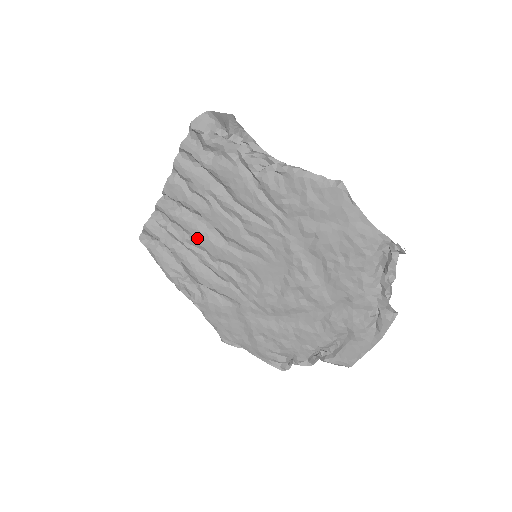
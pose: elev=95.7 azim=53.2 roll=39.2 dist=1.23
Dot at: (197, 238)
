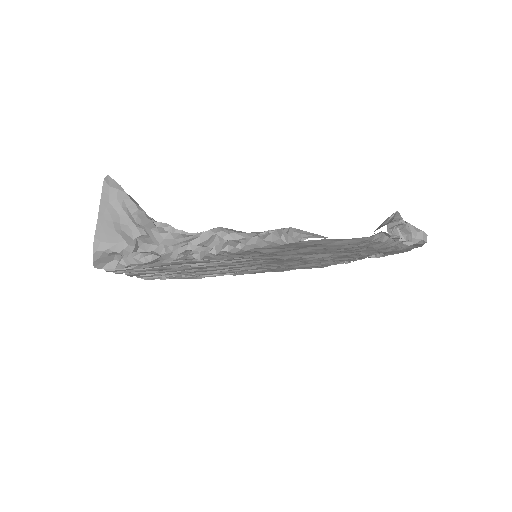
Dot at: (195, 272)
